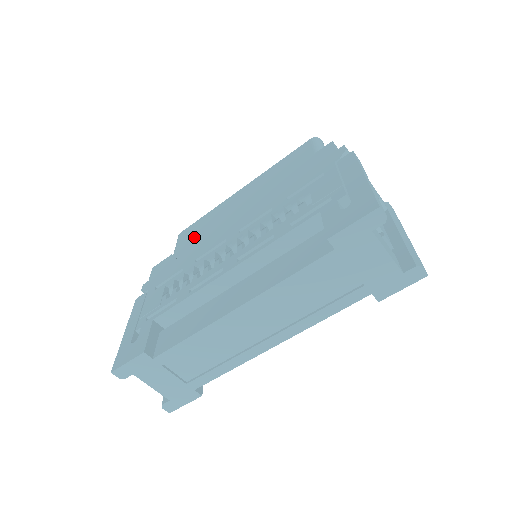
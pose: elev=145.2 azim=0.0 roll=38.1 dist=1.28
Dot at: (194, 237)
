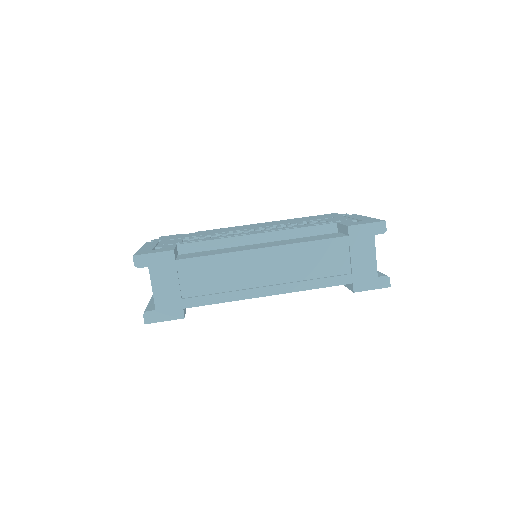
Dot at: occluded
